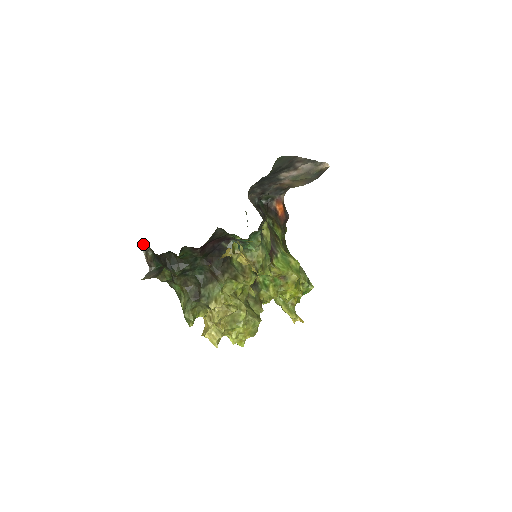
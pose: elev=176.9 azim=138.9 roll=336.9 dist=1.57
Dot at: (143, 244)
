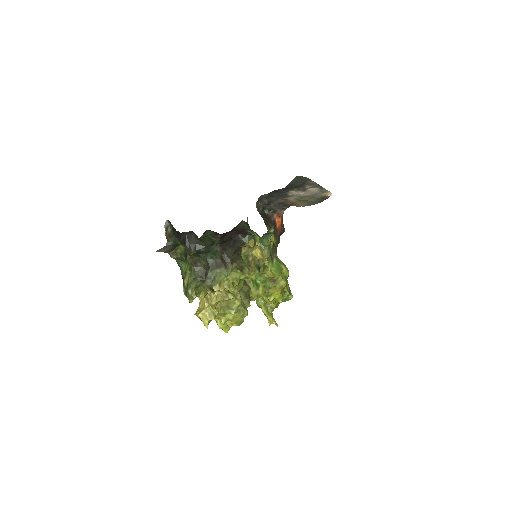
Dot at: (166, 220)
